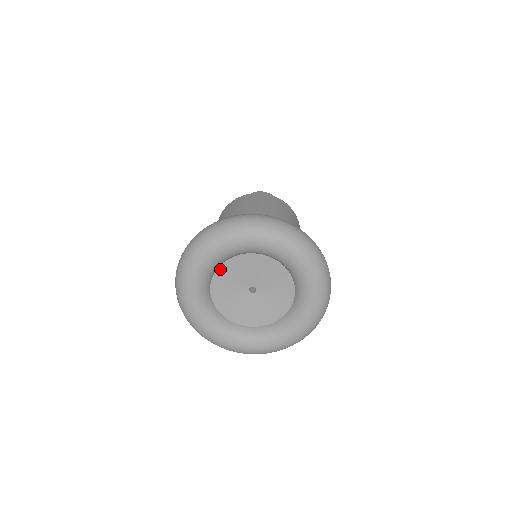
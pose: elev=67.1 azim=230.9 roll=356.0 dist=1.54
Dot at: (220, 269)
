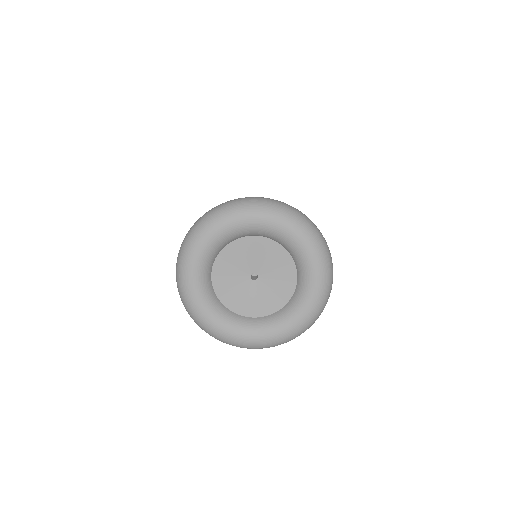
Dot at: (214, 277)
